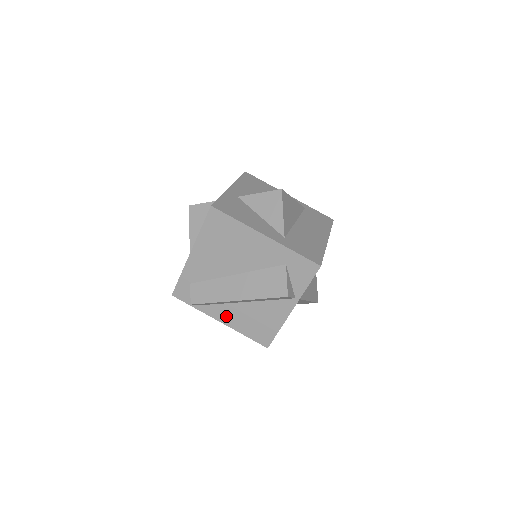
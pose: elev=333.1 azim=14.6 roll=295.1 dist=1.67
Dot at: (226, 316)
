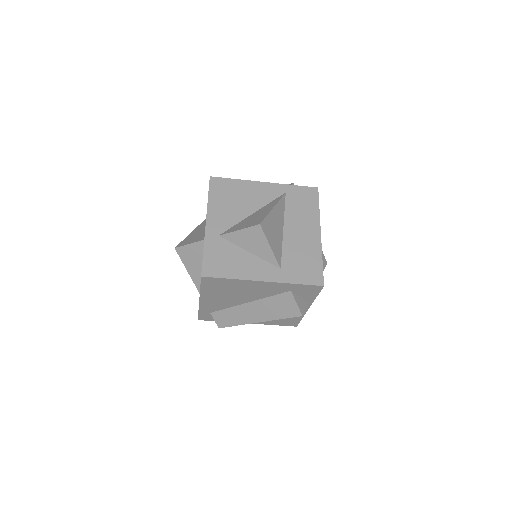
Dot at: occluded
